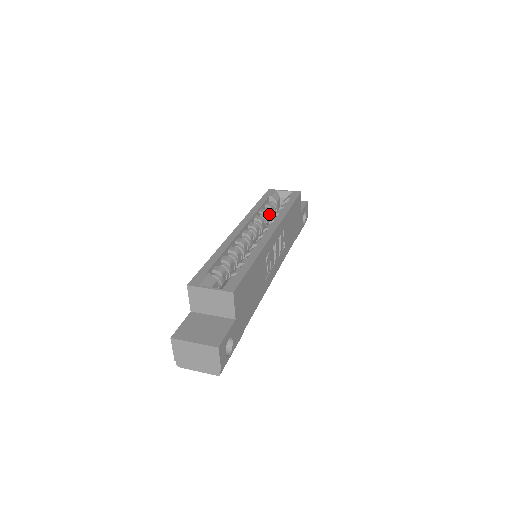
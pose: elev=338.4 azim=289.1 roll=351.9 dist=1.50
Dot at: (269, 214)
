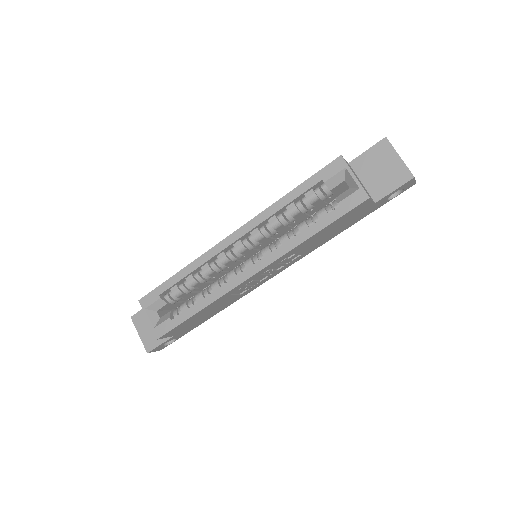
Dot at: (302, 211)
